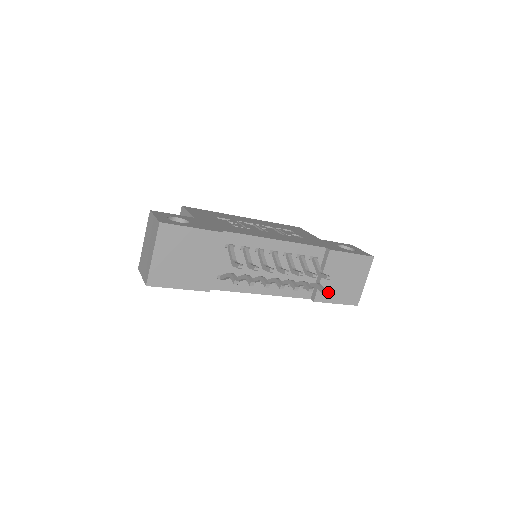
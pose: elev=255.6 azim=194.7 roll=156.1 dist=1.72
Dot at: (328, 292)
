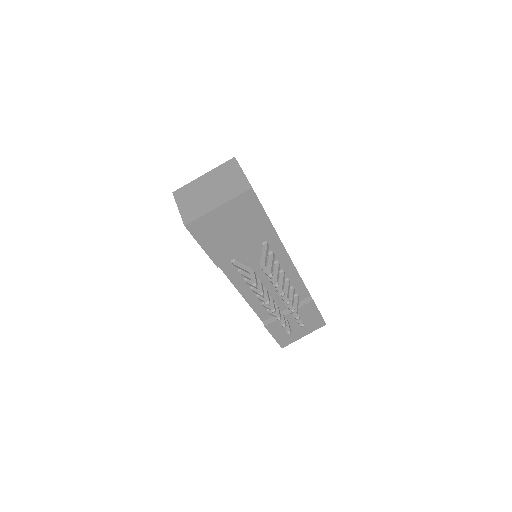
Dot at: (279, 327)
